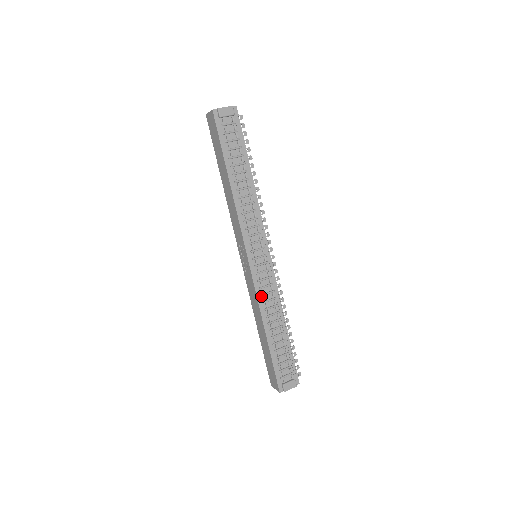
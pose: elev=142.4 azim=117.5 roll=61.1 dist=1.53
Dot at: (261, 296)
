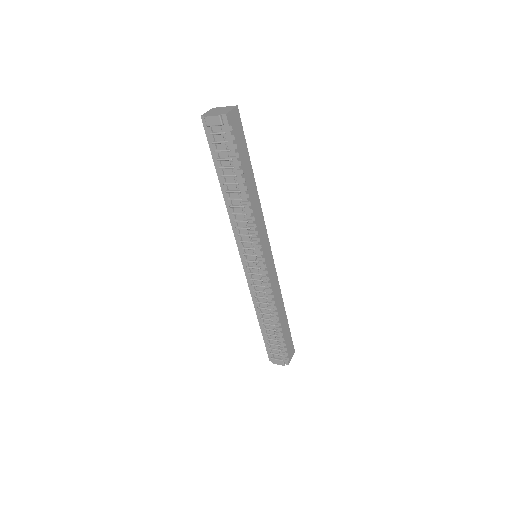
Dot at: (254, 291)
